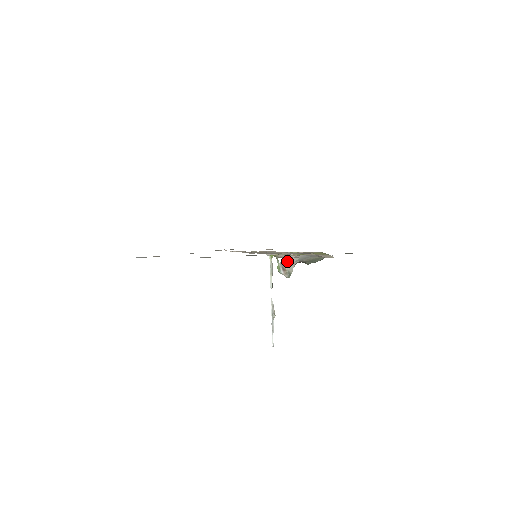
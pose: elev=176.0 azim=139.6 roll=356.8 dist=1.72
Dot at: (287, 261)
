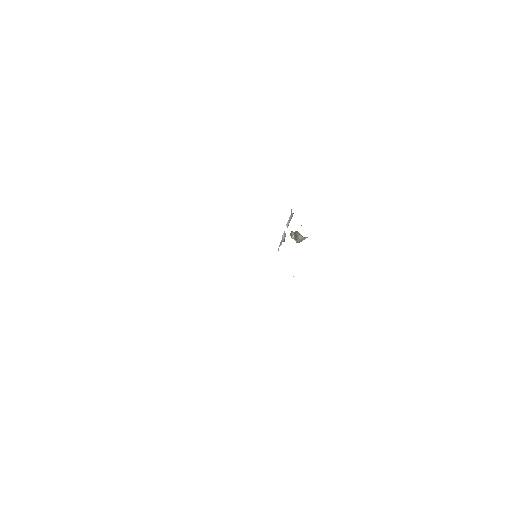
Dot at: (301, 235)
